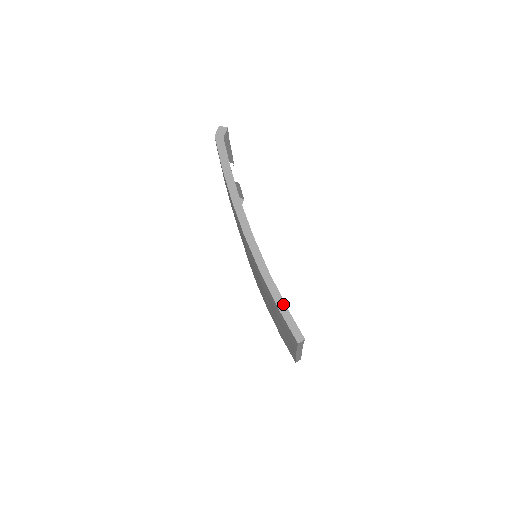
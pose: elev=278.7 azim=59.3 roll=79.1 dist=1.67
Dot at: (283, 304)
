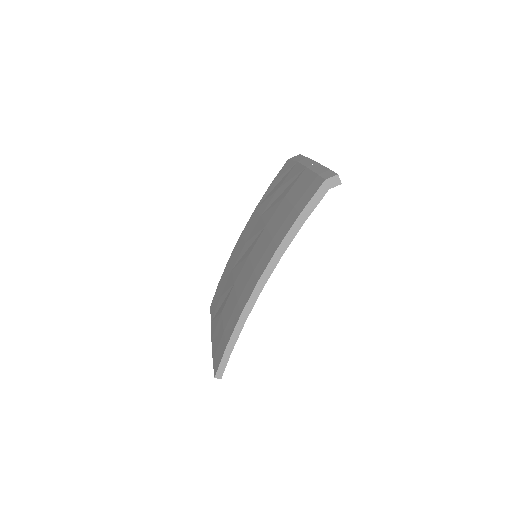
Dot at: (231, 349)
